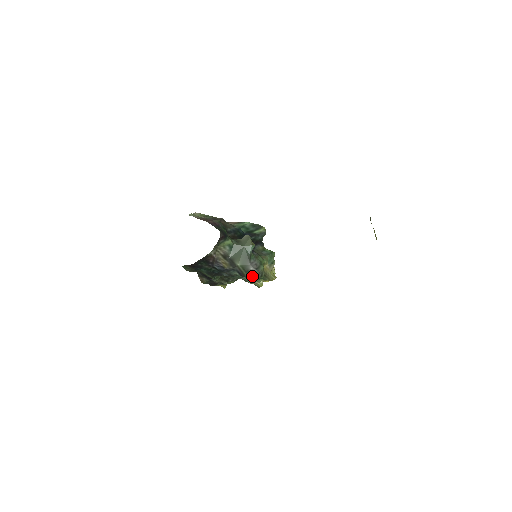
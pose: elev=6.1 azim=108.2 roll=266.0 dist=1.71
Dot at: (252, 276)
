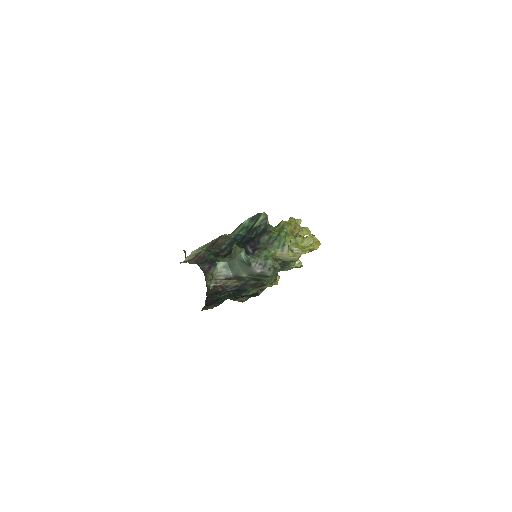
Dot at: (265, 276)
